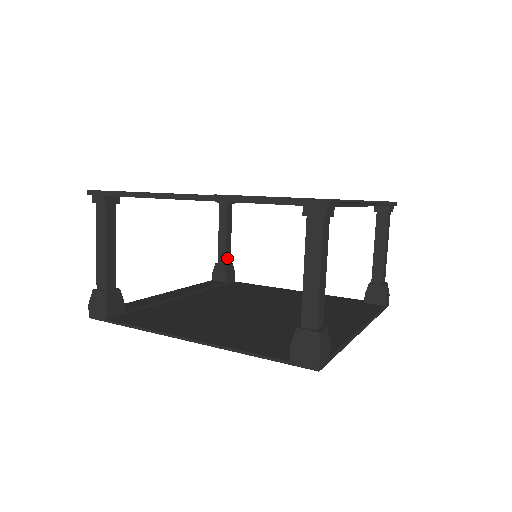
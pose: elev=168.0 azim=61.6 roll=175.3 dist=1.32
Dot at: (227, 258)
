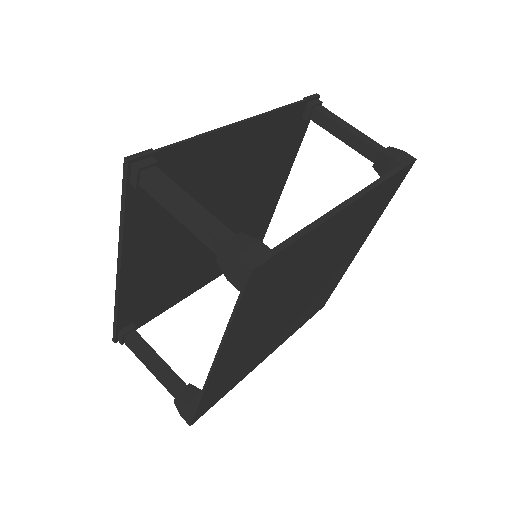
Dot at: occluded
